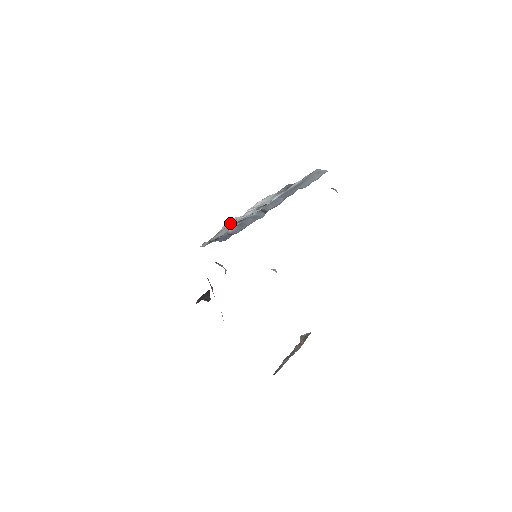
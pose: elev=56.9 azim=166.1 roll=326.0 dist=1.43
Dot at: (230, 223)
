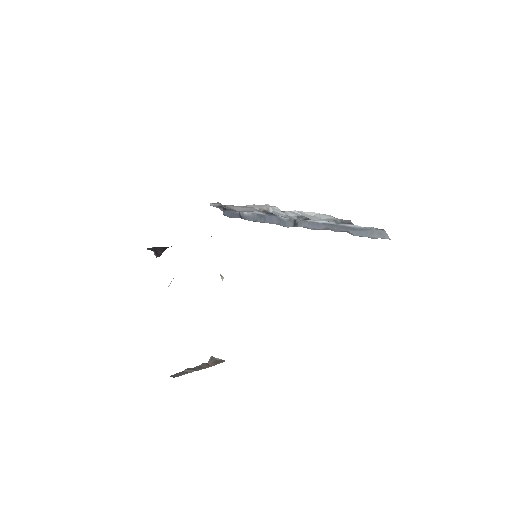
Dot at: (261, 207)
